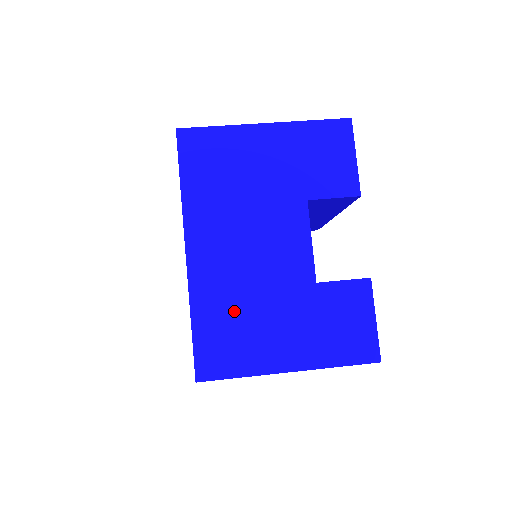
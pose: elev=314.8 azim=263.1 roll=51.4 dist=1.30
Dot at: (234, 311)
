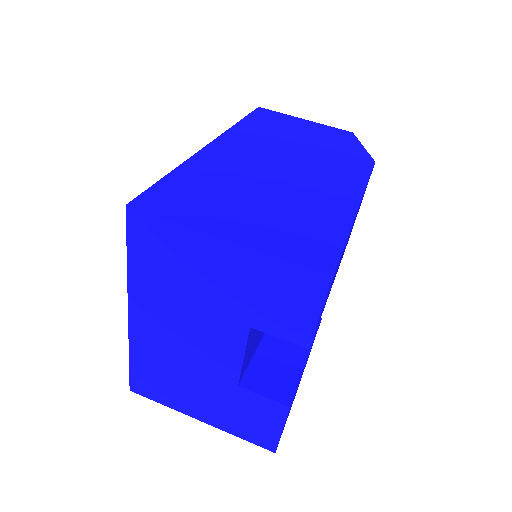
Dot at: (163, 368)
